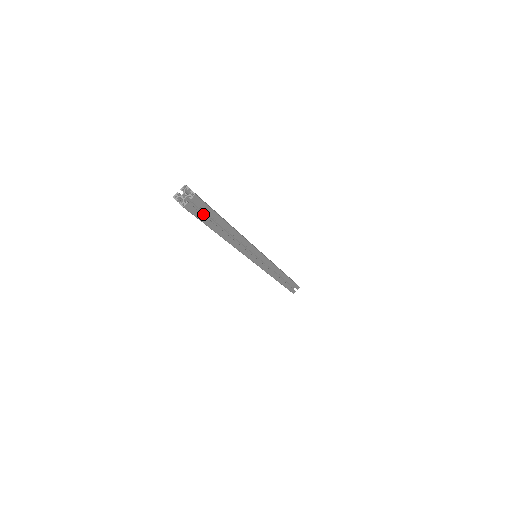
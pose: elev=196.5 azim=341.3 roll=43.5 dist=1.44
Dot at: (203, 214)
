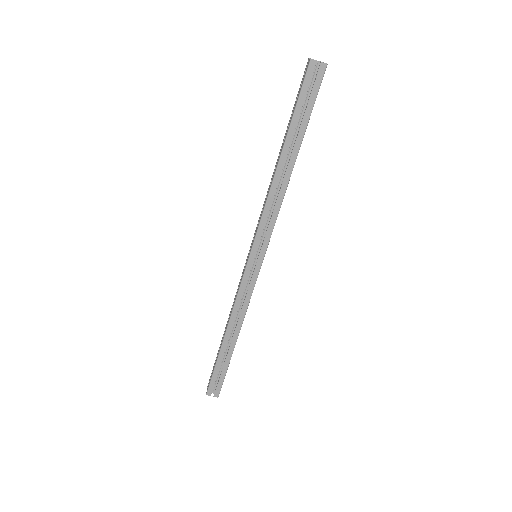
Dot at: (306, 106)
